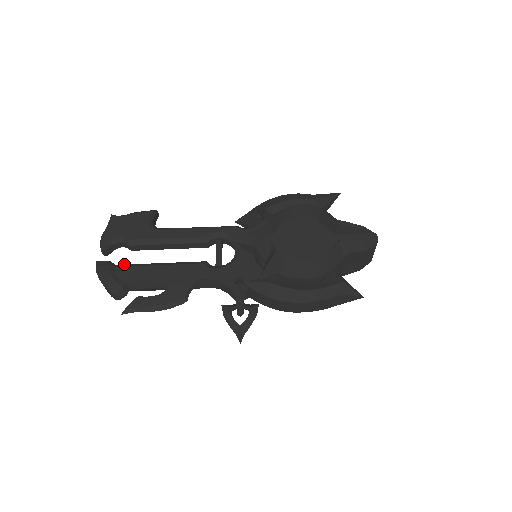
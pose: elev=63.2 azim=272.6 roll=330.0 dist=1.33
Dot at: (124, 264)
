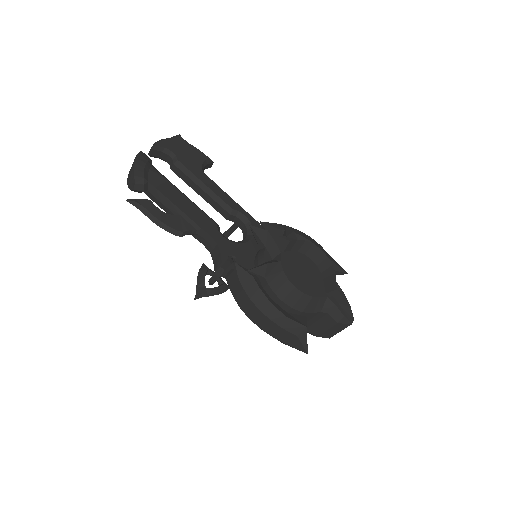
Dot at: occluded
